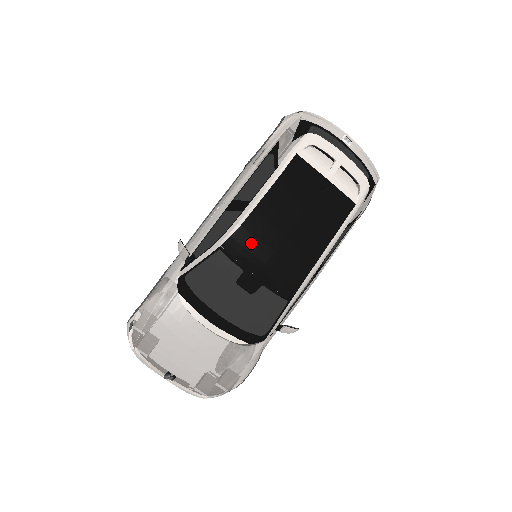
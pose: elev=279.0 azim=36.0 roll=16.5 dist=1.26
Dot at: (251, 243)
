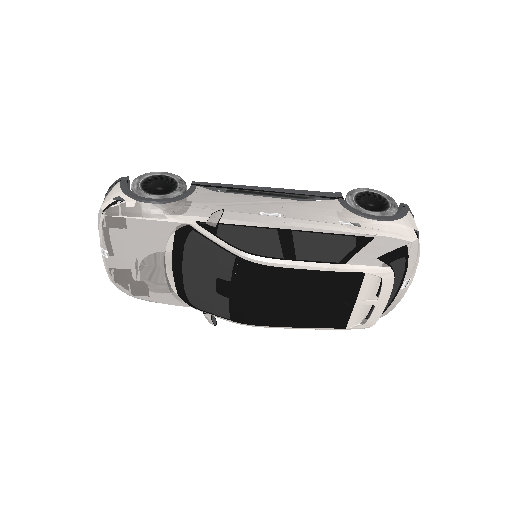
Dot at: (258, 279)
